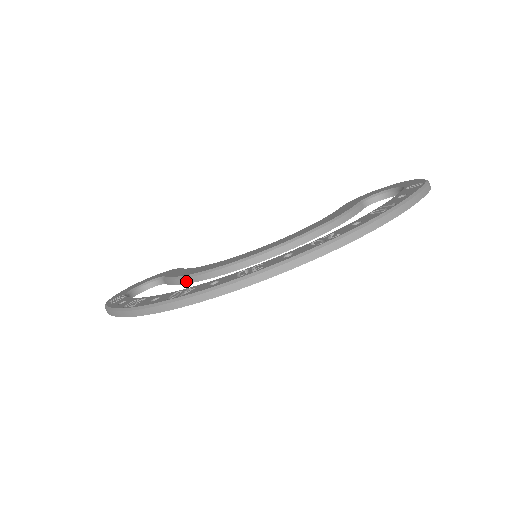
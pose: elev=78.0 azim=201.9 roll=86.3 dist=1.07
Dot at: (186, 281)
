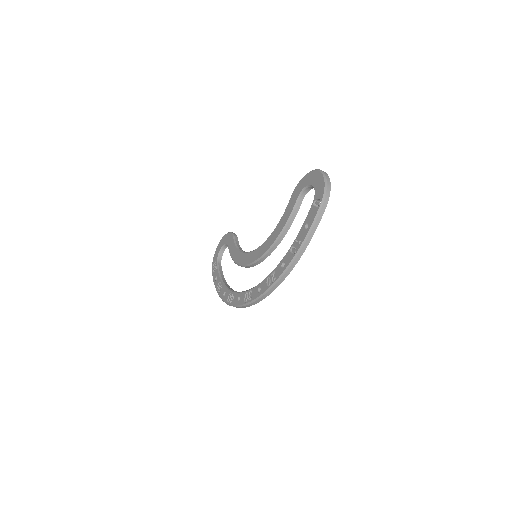
Dot at: occluded
